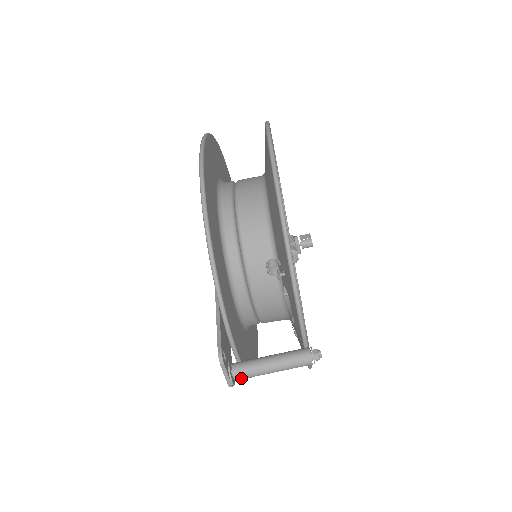
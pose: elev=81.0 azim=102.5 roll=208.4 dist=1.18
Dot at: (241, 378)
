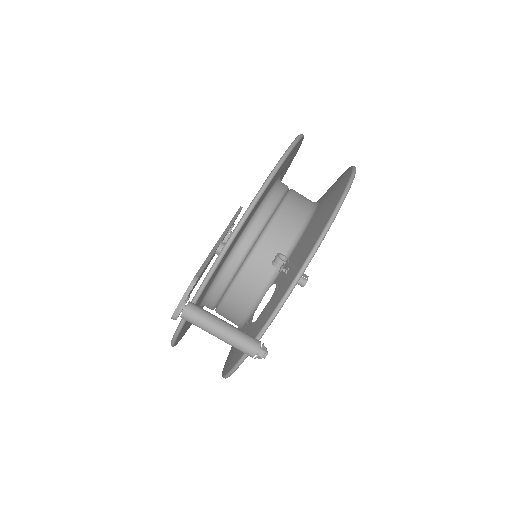
Dot at: (188, 318)
